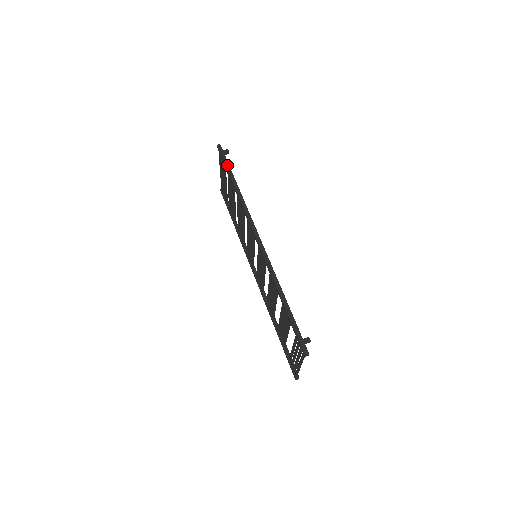
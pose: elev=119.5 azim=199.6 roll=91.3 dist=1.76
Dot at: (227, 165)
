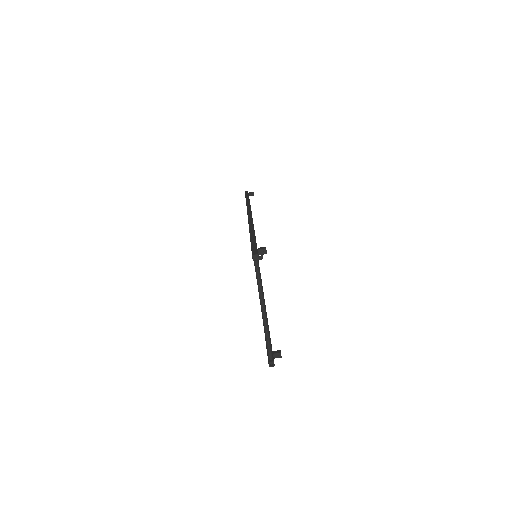
Dot at: (247, 196)
